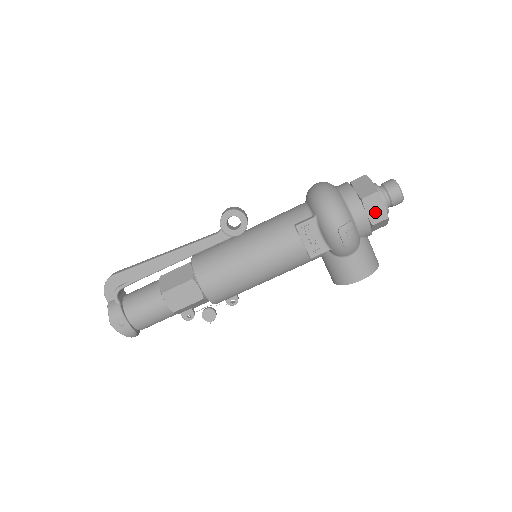
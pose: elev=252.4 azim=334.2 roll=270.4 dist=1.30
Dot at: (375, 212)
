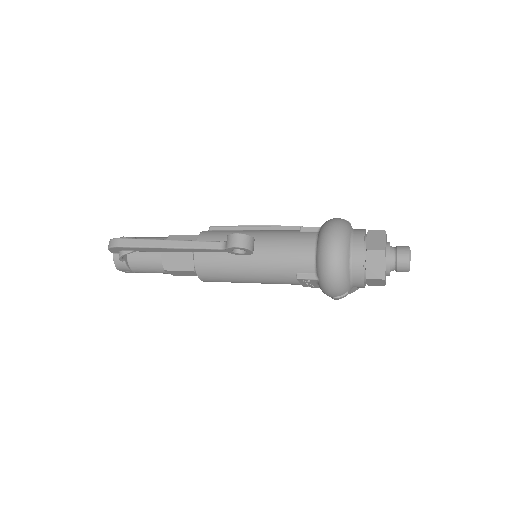
Dot at: (375, 283)
